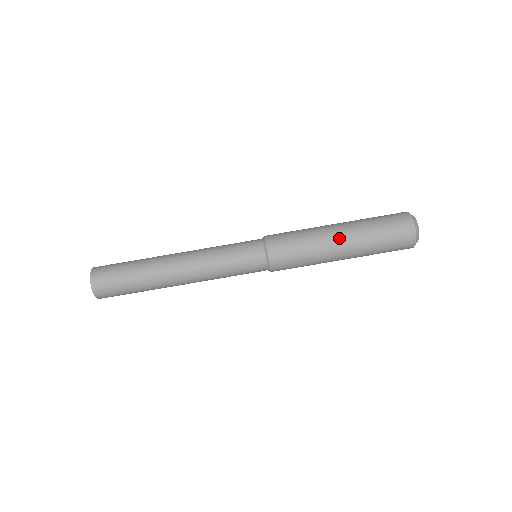
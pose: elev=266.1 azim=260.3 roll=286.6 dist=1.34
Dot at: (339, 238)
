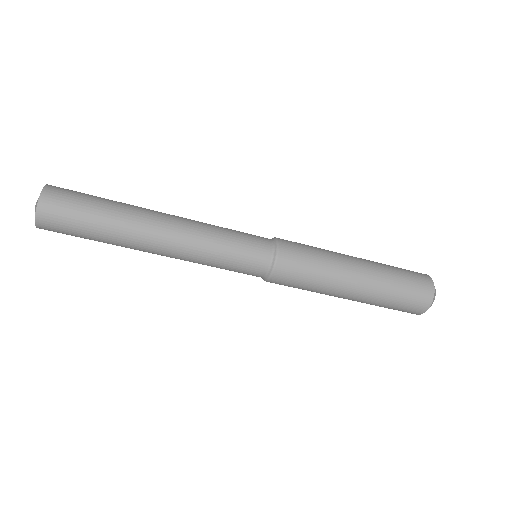
Dot at: (358, 271)
